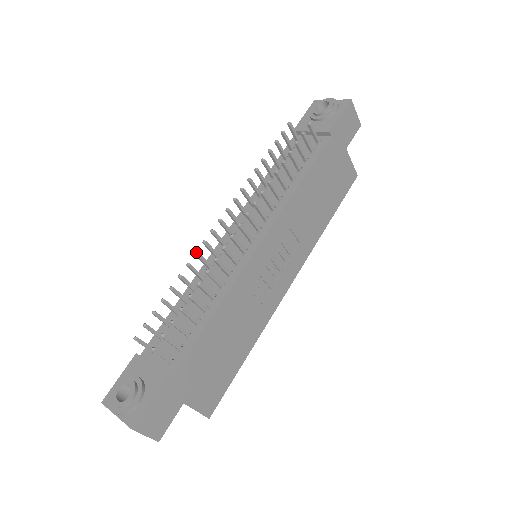
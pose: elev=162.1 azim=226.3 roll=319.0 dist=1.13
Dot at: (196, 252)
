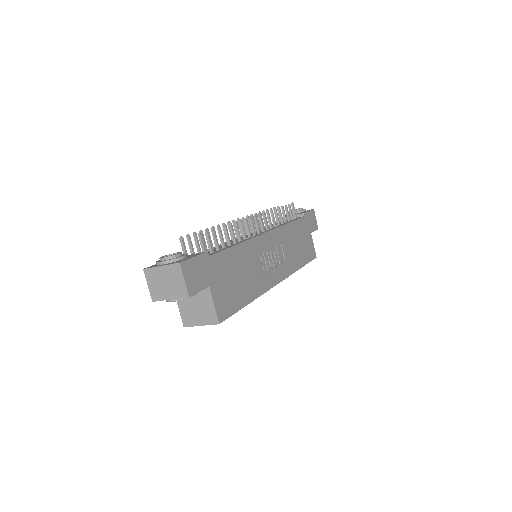
Dot at: (224, 223)
